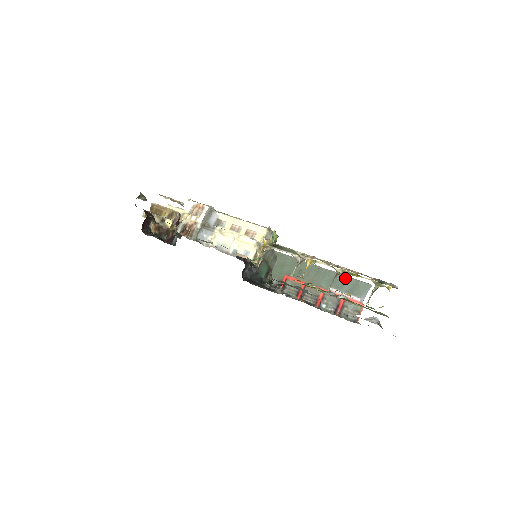
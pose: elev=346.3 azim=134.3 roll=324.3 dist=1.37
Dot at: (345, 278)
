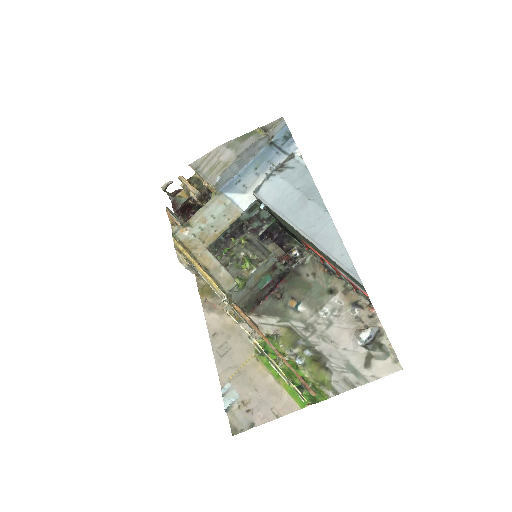
Dot at: (340, 268)
